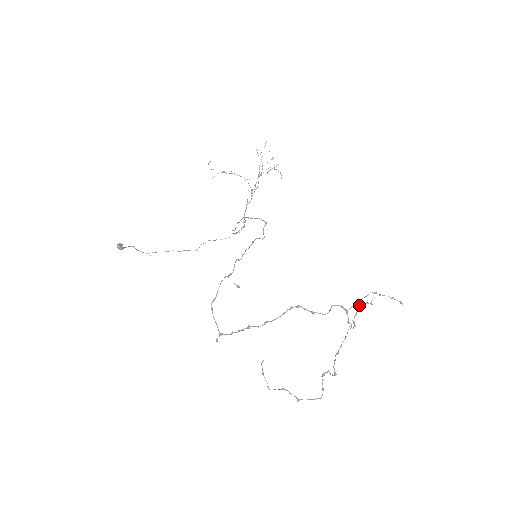
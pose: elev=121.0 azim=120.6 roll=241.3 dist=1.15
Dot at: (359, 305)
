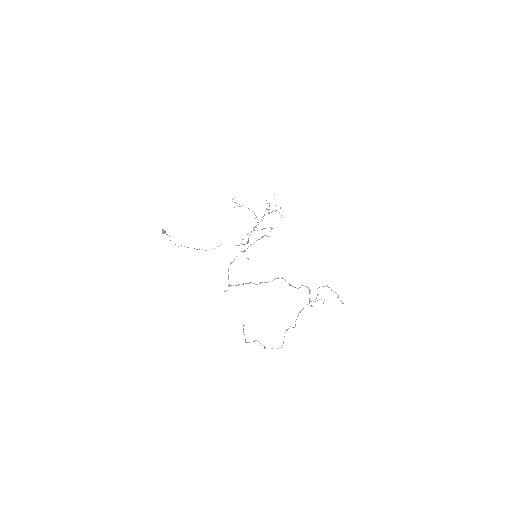
Dot at: occluded
